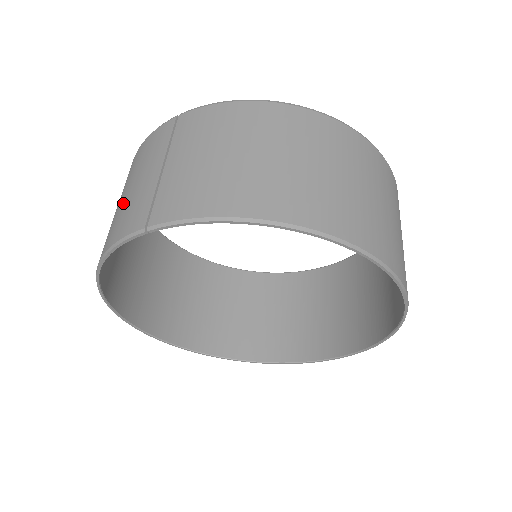
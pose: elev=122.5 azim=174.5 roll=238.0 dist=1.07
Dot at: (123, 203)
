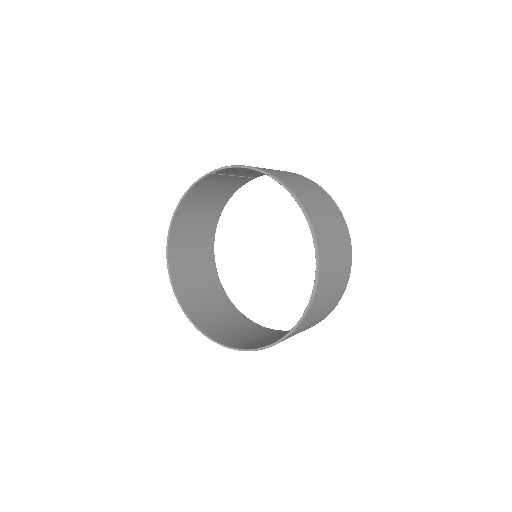
Dot at: occluded
